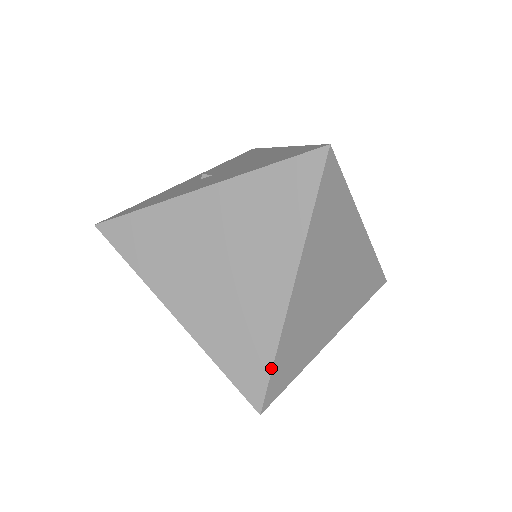
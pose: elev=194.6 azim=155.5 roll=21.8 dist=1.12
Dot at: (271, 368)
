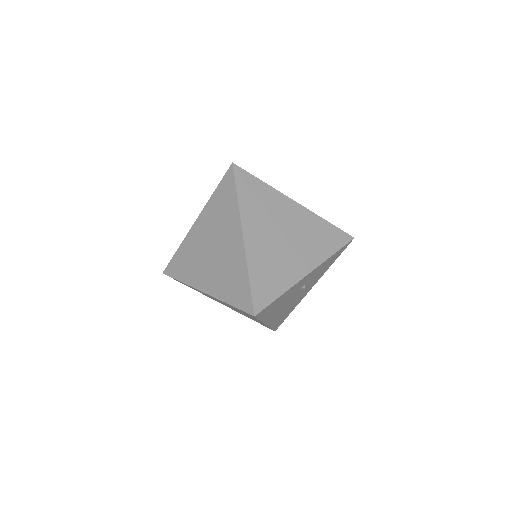
Dot at: (249, 286)
